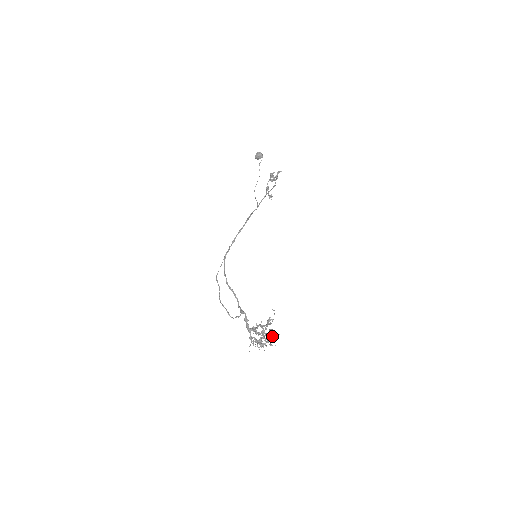
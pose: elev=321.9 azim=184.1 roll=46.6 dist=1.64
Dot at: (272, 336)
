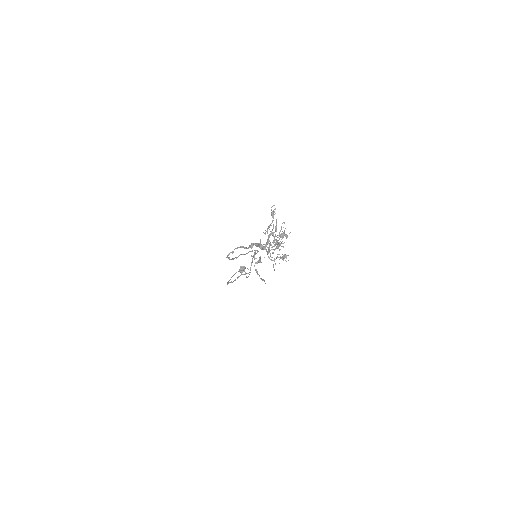
Dot at: occluded
